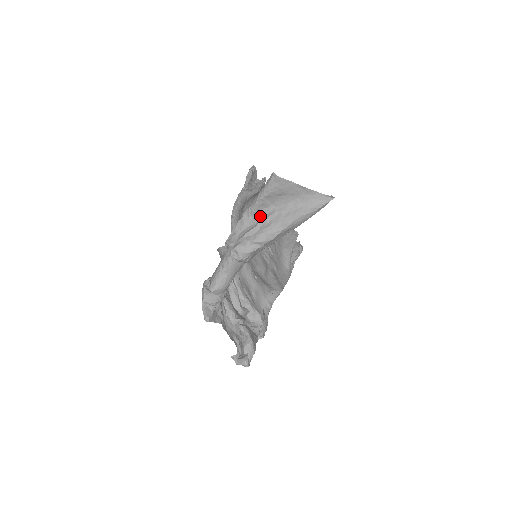
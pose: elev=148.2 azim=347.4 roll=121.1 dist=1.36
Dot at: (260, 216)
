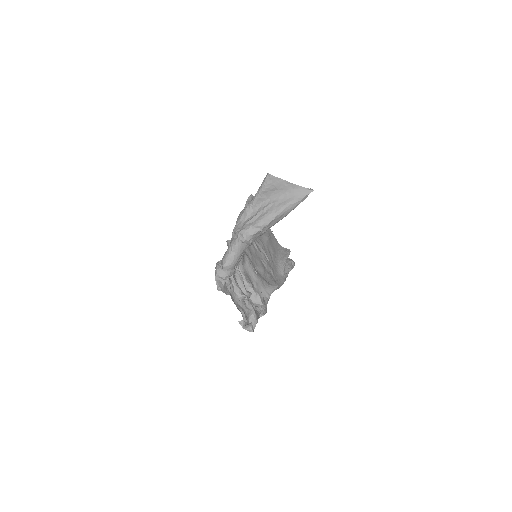
Dot at: (259, 208)
